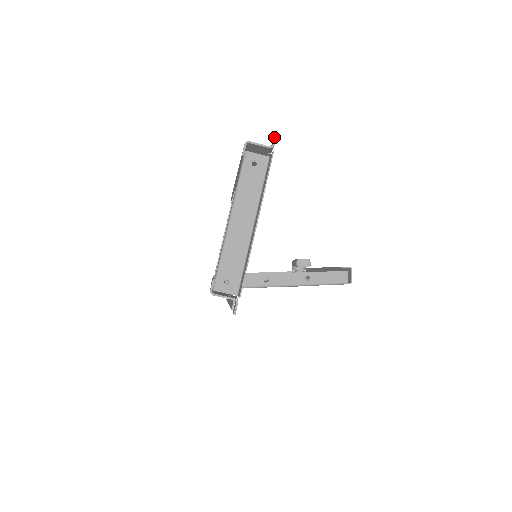
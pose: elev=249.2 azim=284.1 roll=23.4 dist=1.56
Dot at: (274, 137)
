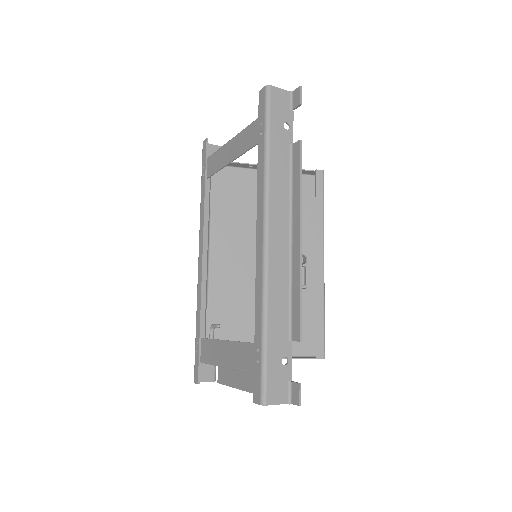
Dot at: occluded
